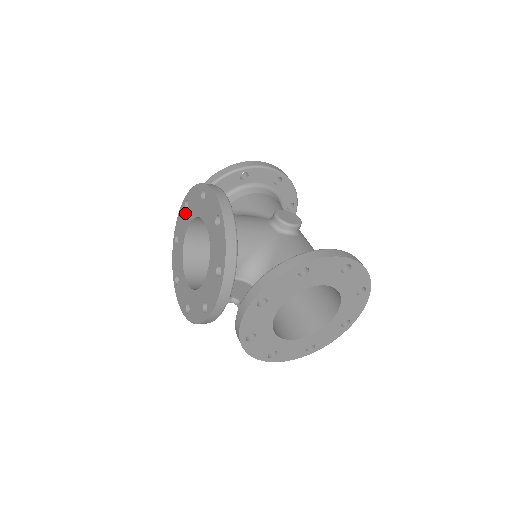
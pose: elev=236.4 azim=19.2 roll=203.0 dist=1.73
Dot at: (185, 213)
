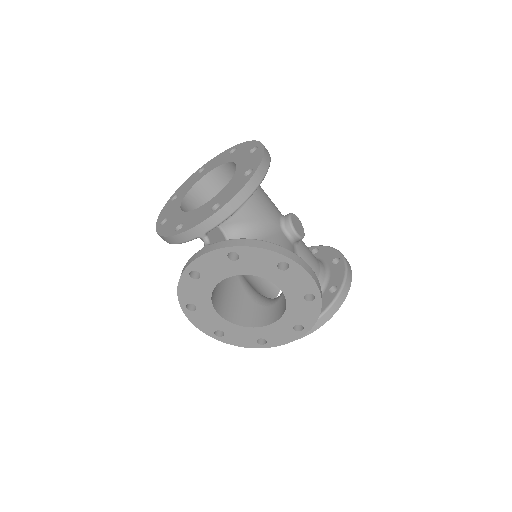
Dot at: (228, 262)
